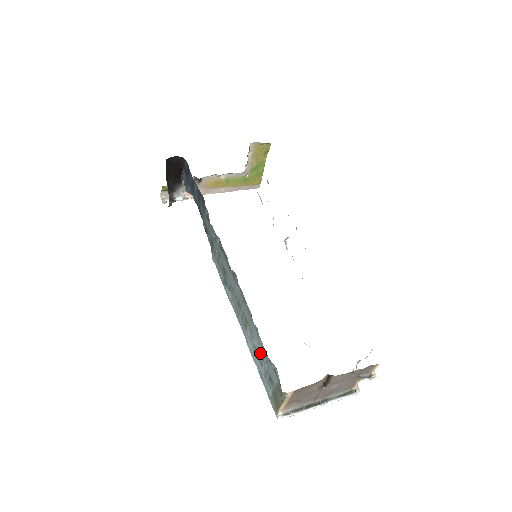
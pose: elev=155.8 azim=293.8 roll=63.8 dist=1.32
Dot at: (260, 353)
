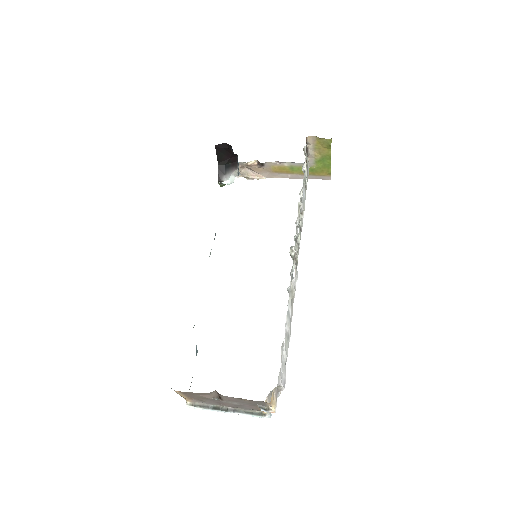
Dot at: (196, 347)
